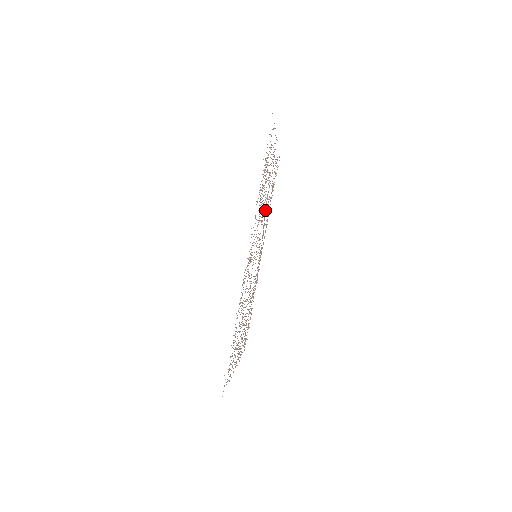
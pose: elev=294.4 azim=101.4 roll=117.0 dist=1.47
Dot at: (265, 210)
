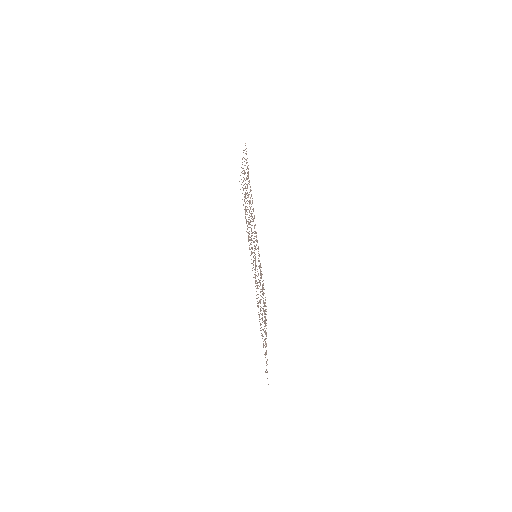
Dot at: (251, 213)
